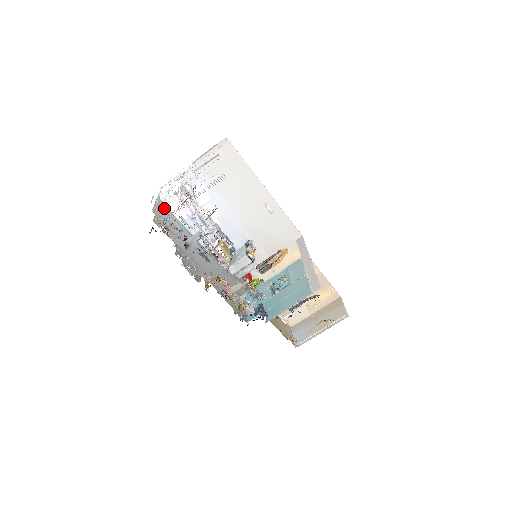
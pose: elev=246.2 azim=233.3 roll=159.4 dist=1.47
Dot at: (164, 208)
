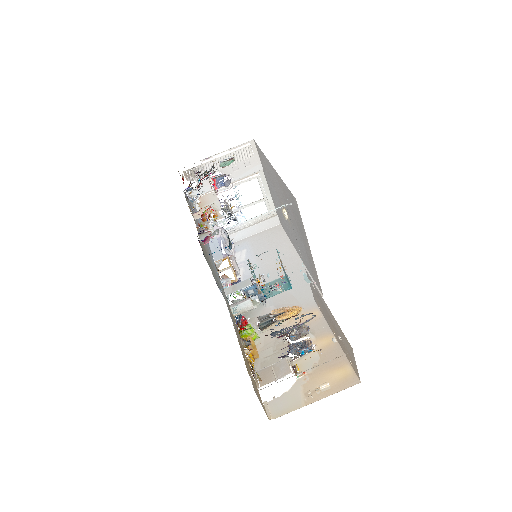
Dot at: occluded
